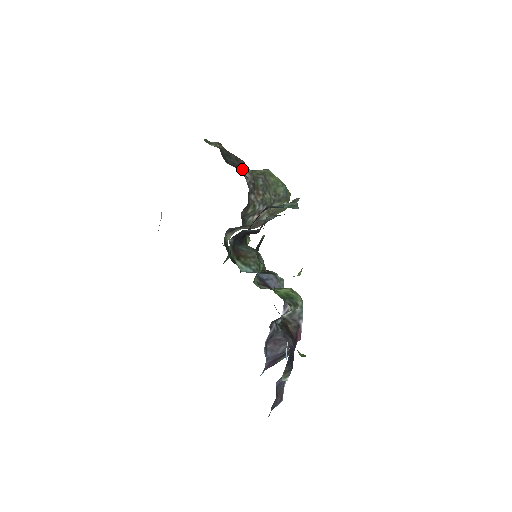
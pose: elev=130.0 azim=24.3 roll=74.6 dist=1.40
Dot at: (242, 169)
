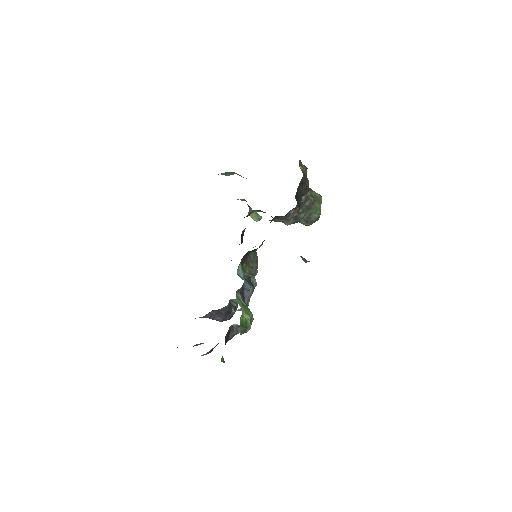
Dot at: (303, 195)
